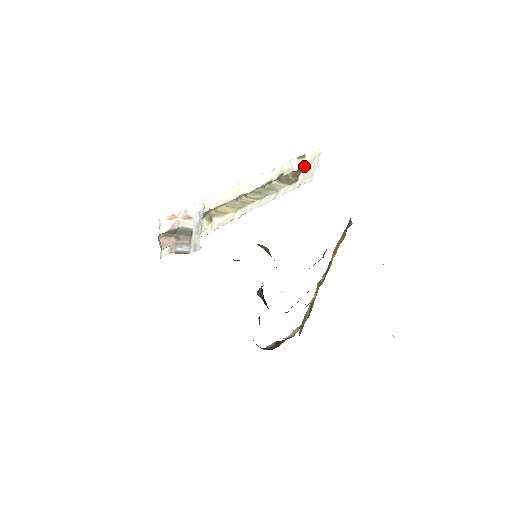
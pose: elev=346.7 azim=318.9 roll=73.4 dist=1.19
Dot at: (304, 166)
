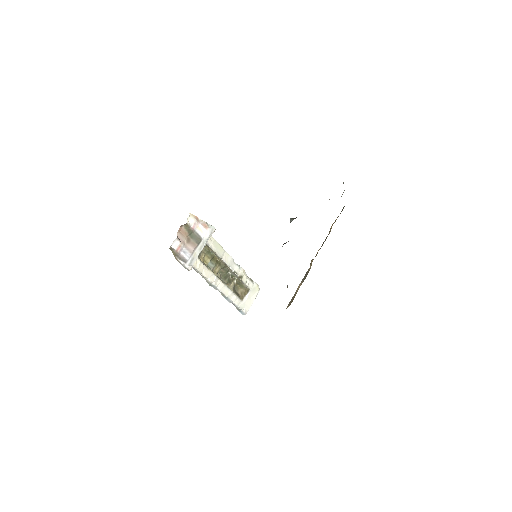
Dot at: (250, 290)
